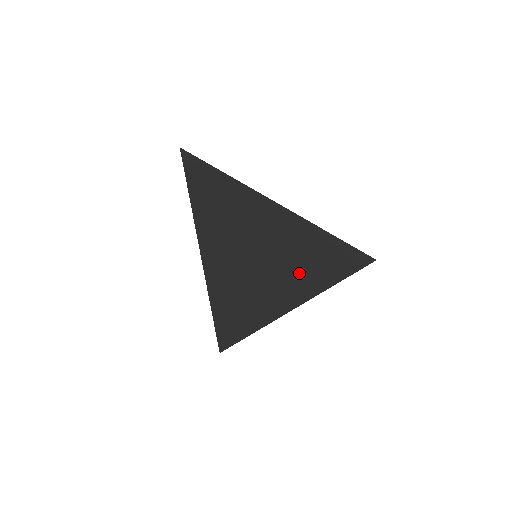
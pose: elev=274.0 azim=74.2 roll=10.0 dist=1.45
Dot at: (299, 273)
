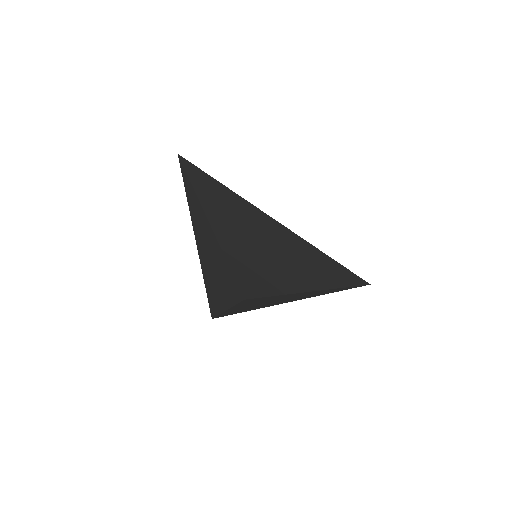
Dot at: (305, 269)
